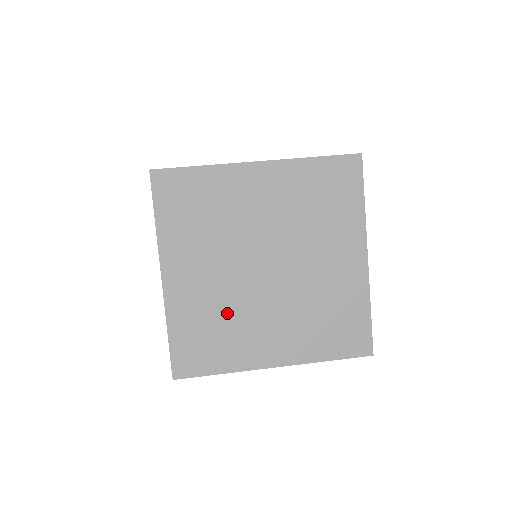
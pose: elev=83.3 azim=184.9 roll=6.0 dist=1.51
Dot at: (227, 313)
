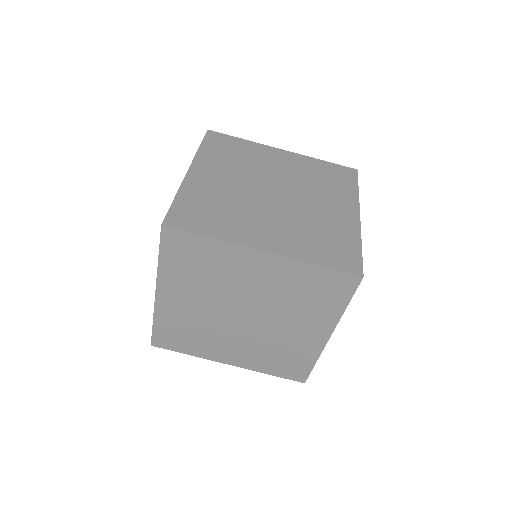
Dot at: (202, 328)
